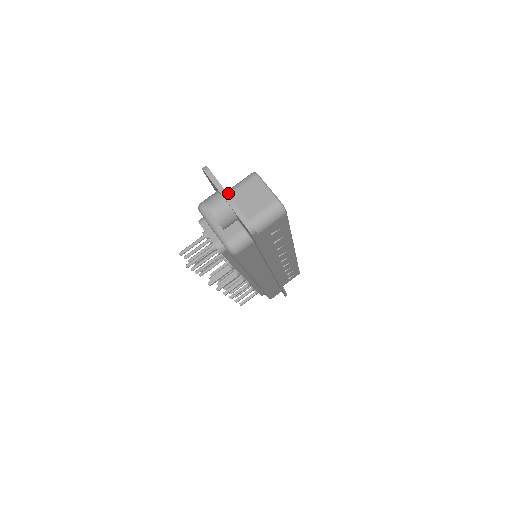
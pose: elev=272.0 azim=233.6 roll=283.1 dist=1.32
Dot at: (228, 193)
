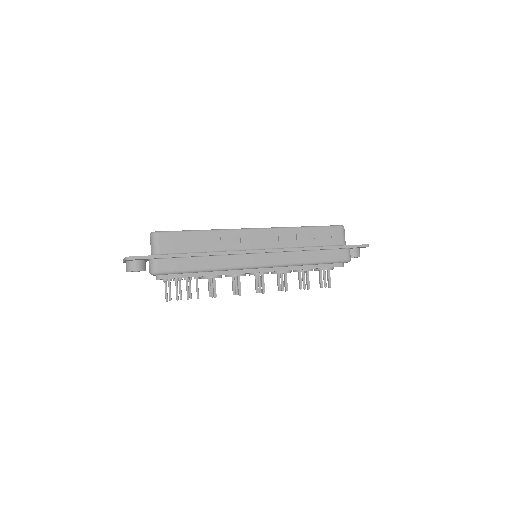
Dot at: occluded
